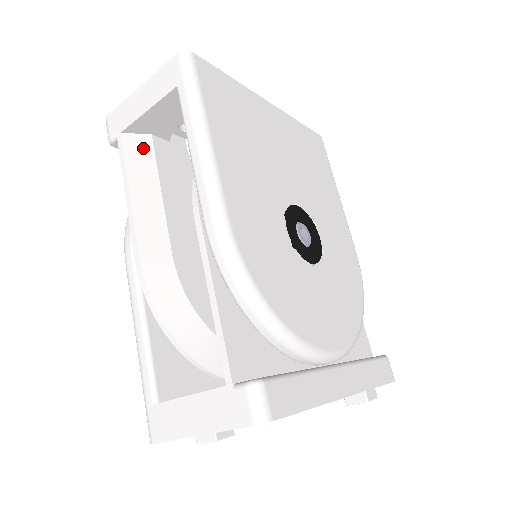
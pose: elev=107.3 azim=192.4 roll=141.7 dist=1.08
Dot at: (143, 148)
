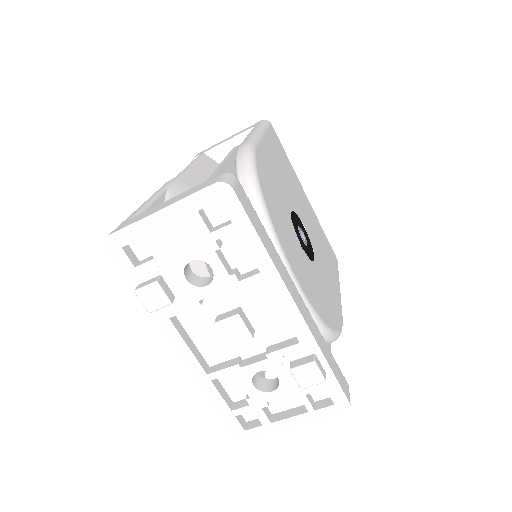
Dot at: (212, 164)
